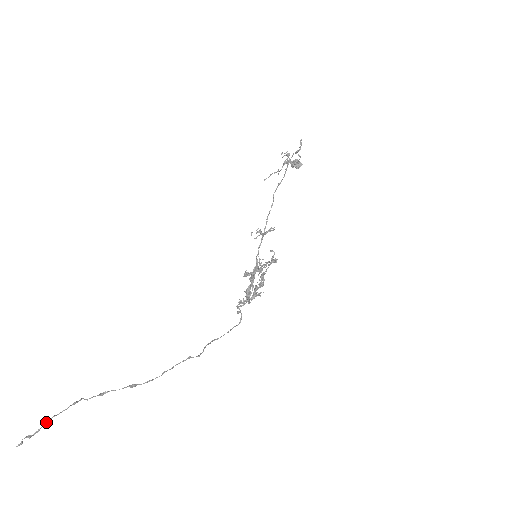
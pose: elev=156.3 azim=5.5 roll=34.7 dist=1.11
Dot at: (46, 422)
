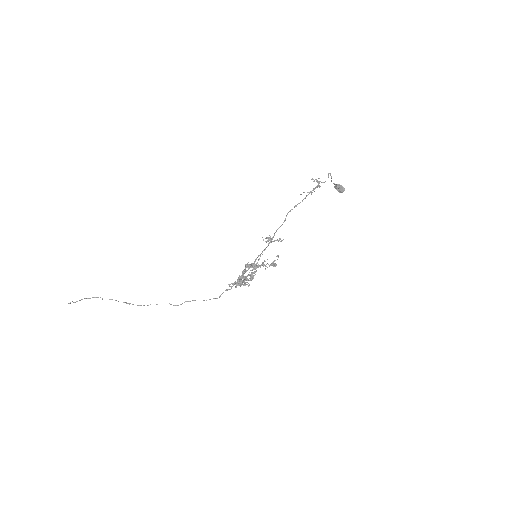
Dot at: (82, 299)
